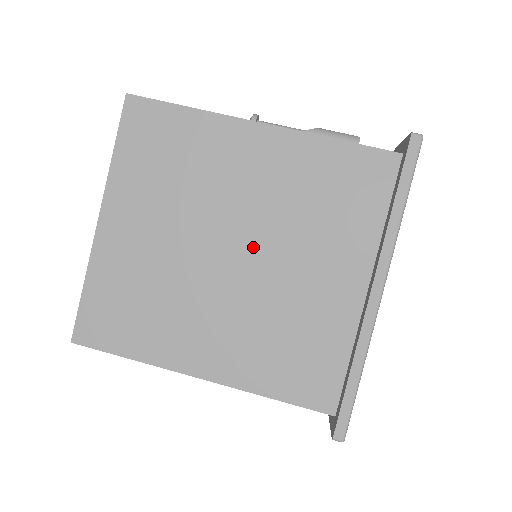
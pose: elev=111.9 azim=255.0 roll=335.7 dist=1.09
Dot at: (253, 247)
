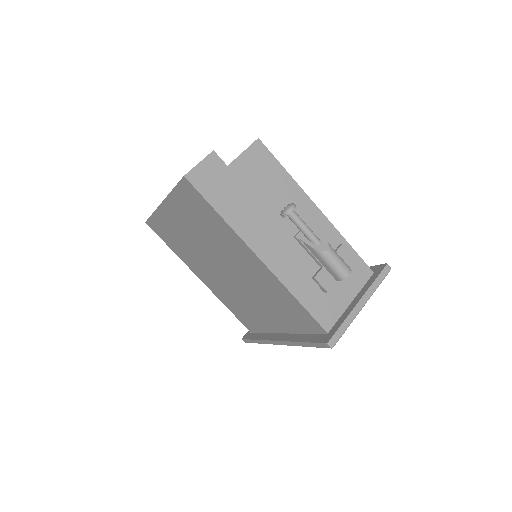
Dot at: (236, 280)
